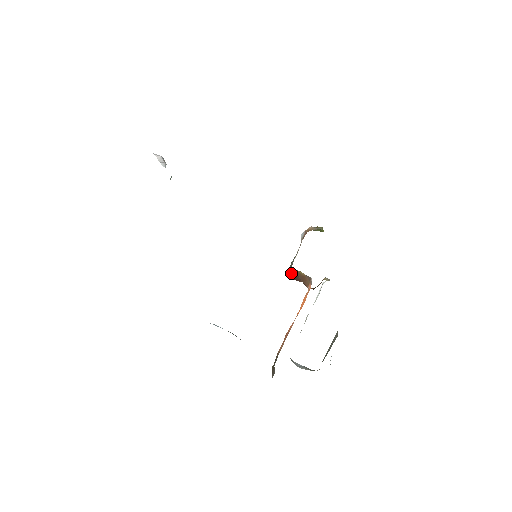
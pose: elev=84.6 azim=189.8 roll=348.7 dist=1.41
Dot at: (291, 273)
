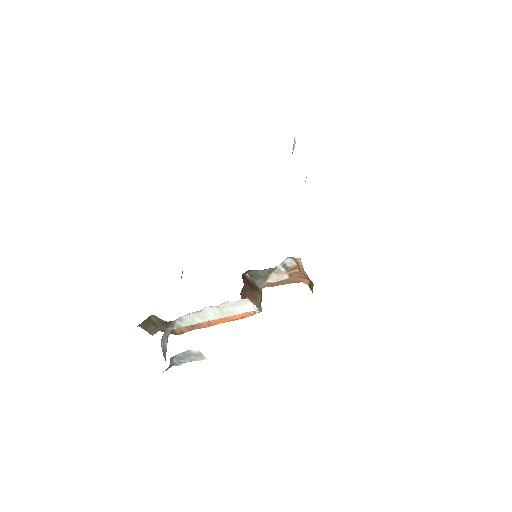
Dot at: (252, 282)
